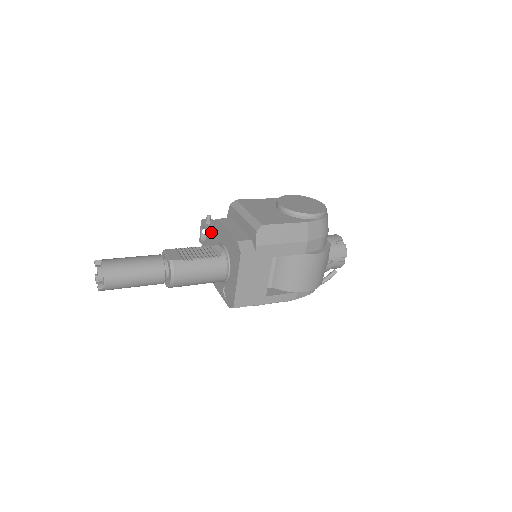
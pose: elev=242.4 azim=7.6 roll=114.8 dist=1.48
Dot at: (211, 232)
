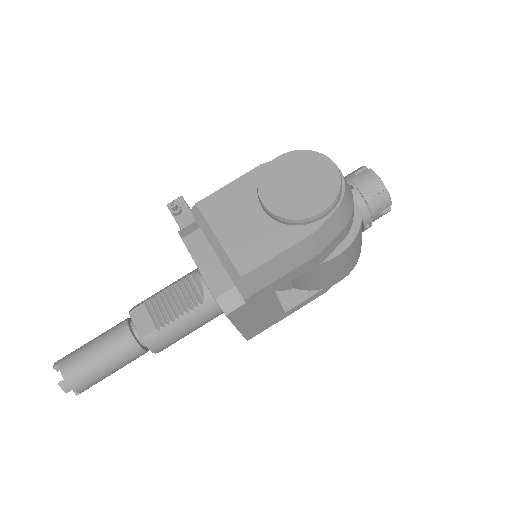
Dot at: occluded
